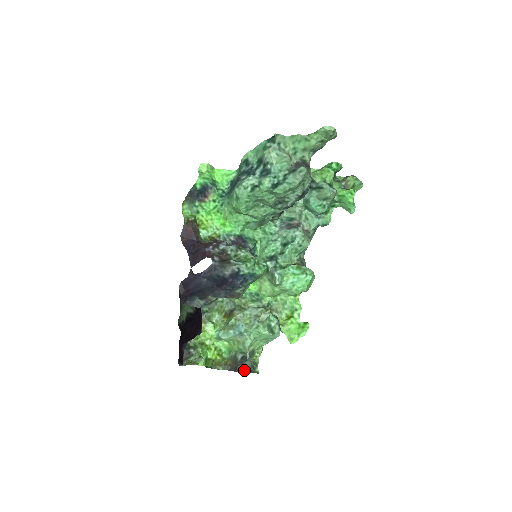
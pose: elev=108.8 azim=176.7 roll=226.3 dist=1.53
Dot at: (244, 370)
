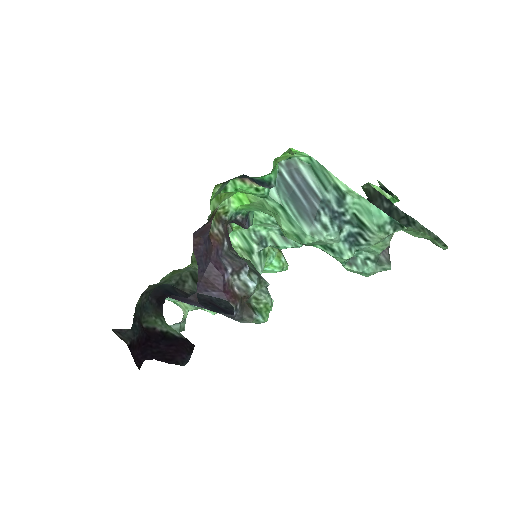
Dot at: occluded
